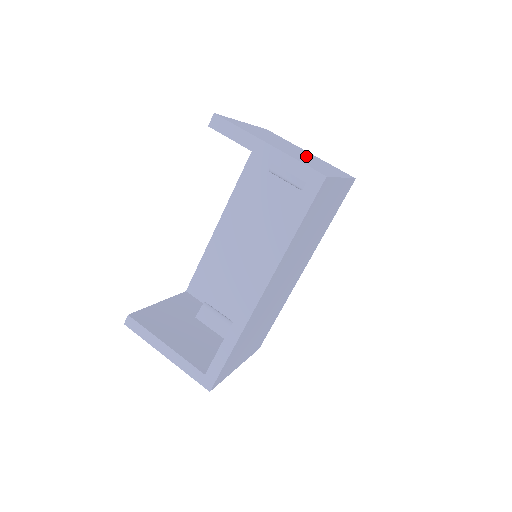
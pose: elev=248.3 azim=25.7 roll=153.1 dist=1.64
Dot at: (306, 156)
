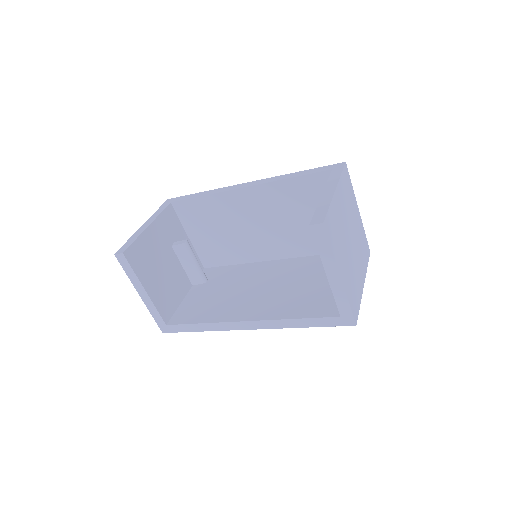
Dot at: (355, 249)
